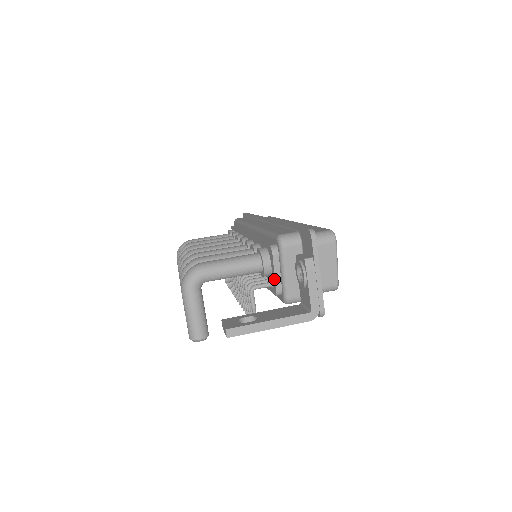
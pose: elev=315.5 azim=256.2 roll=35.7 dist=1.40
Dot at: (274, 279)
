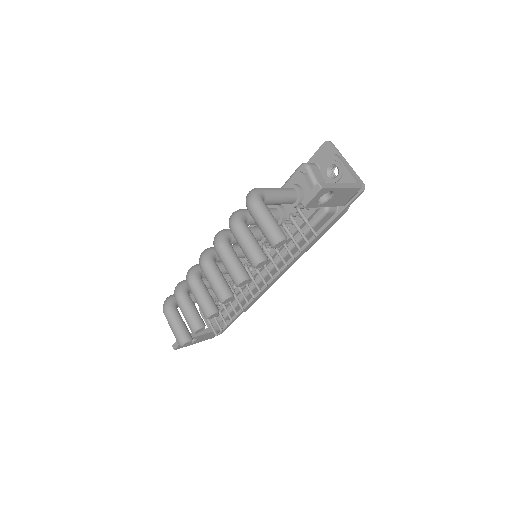
Dot at: occluded
